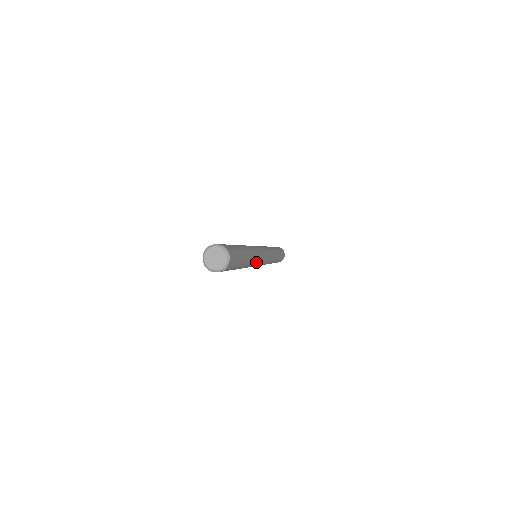
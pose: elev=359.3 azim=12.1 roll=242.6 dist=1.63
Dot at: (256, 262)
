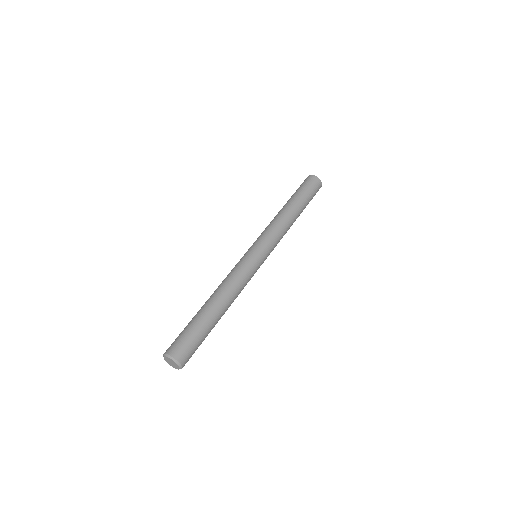
Dot at: (244, 286)
